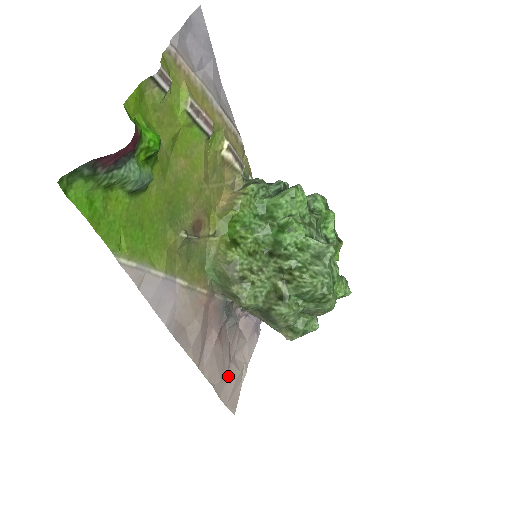
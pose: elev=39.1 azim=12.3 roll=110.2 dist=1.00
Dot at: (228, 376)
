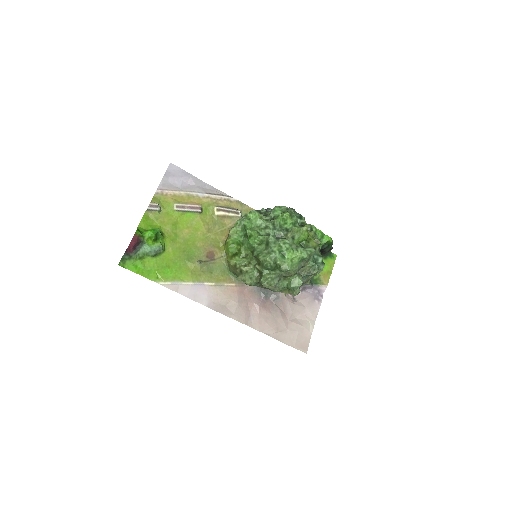
Dot at: (288, 329)
